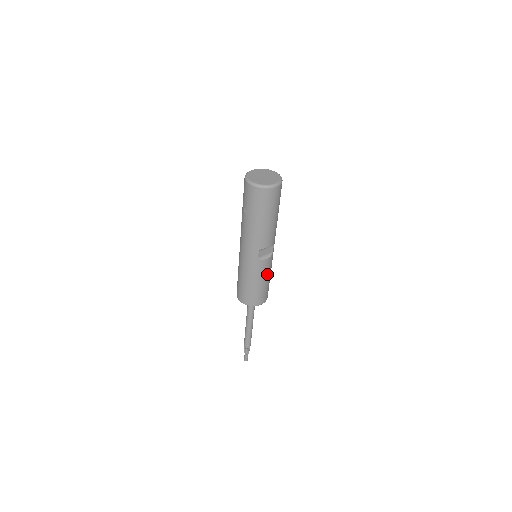
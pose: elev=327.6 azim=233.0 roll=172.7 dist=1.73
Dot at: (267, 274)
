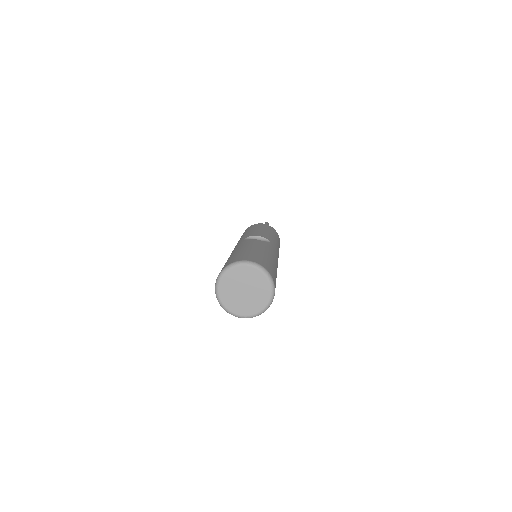
Dot at: occluded
